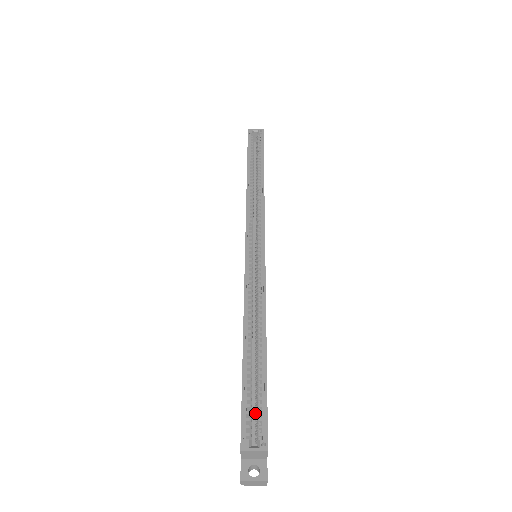
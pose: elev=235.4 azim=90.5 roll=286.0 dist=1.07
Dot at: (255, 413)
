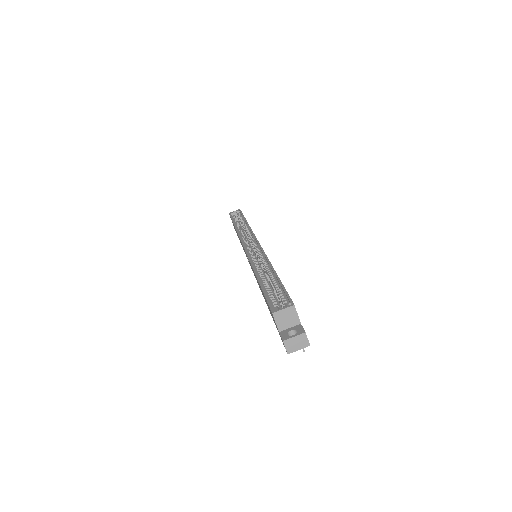
Dot at: (279, 302)
